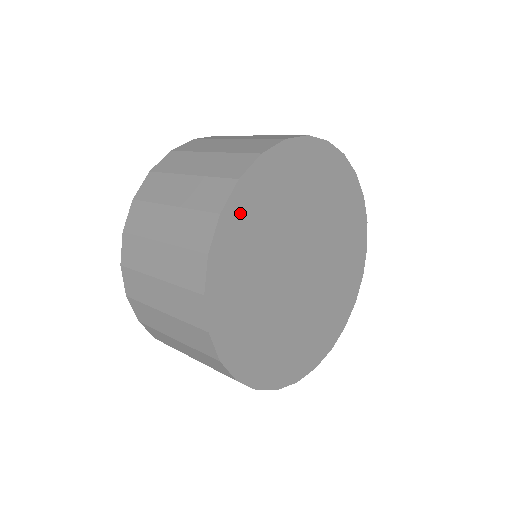
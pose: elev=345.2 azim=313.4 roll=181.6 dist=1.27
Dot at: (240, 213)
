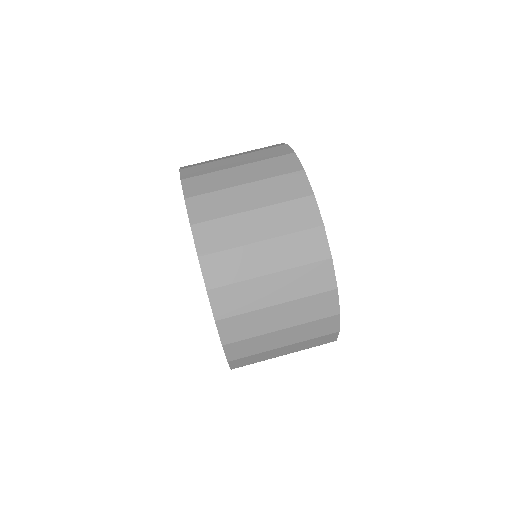
Dot at: occluded
